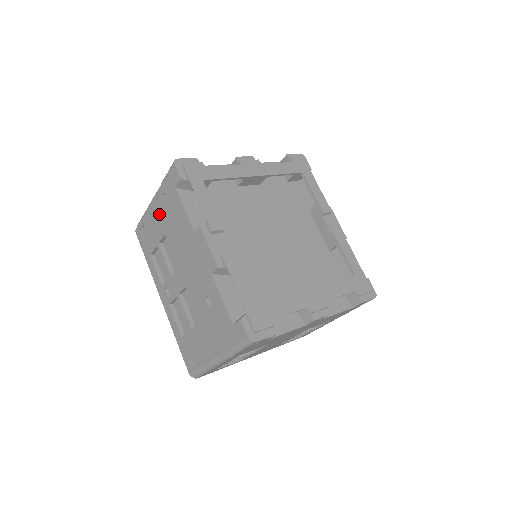
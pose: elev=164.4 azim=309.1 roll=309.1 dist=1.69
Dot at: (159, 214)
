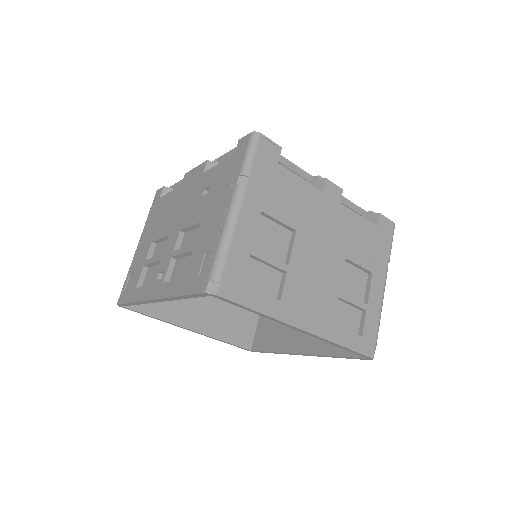
Dot at: (145, 240)
